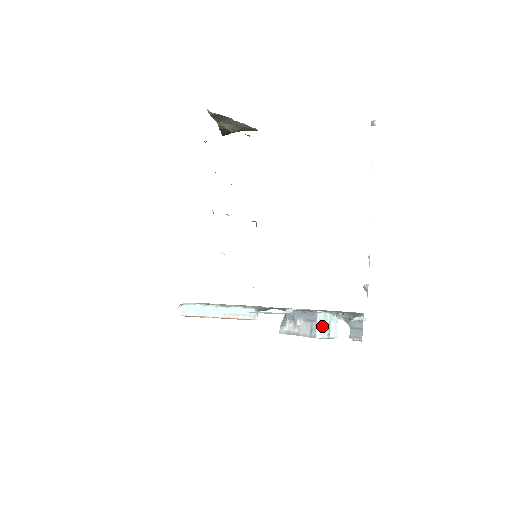
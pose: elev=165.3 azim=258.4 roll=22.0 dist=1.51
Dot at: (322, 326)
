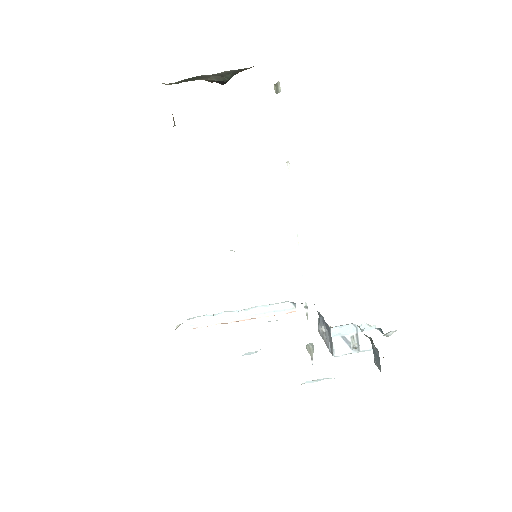
Dot at: (344, 340)
